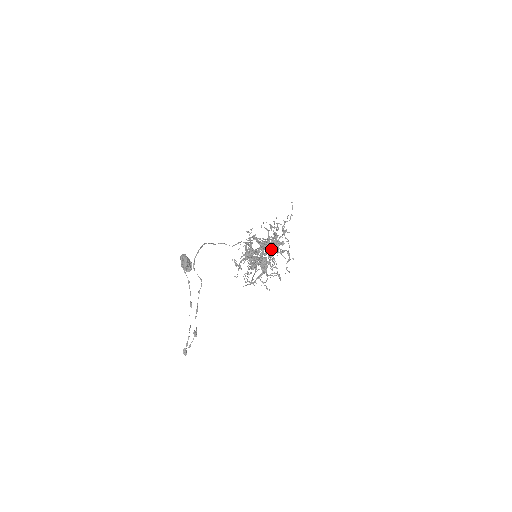
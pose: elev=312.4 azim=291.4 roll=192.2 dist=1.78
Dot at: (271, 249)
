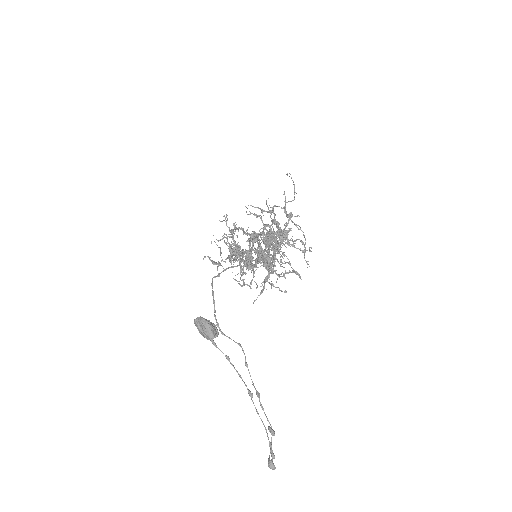
Dot at: (277, 243)
